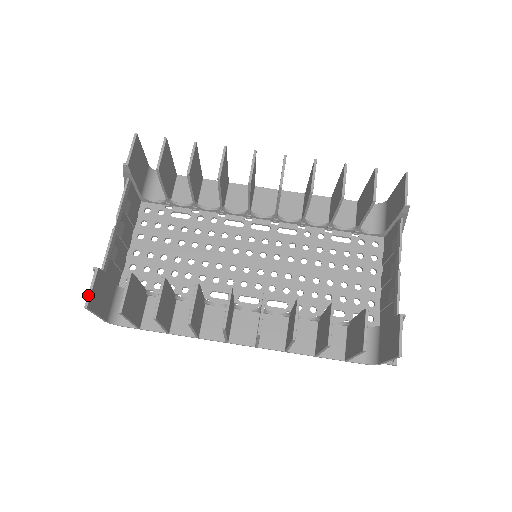
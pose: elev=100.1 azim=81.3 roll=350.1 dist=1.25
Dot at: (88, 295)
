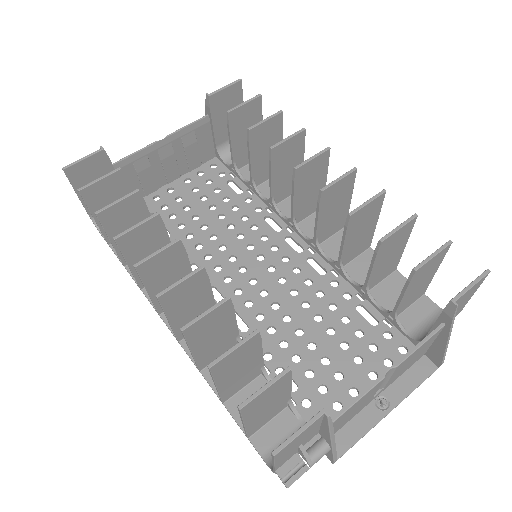
Dot at: (75, 162)
